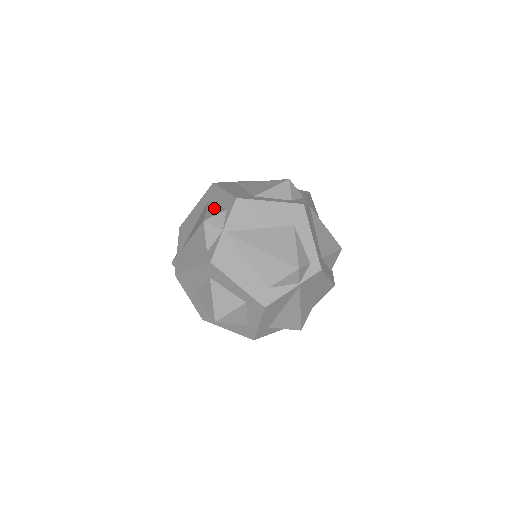
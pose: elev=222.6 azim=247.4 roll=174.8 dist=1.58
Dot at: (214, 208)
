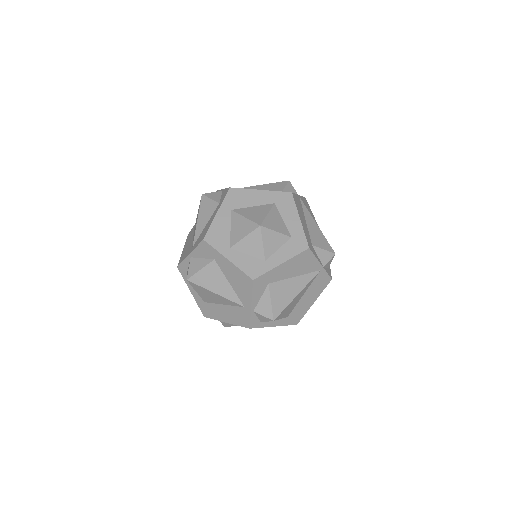
Dot at: occluded
